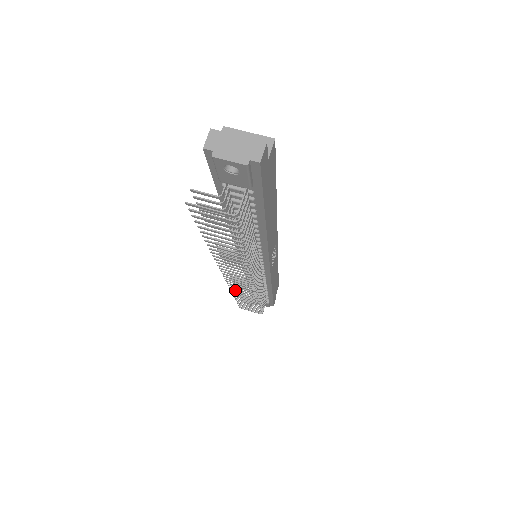
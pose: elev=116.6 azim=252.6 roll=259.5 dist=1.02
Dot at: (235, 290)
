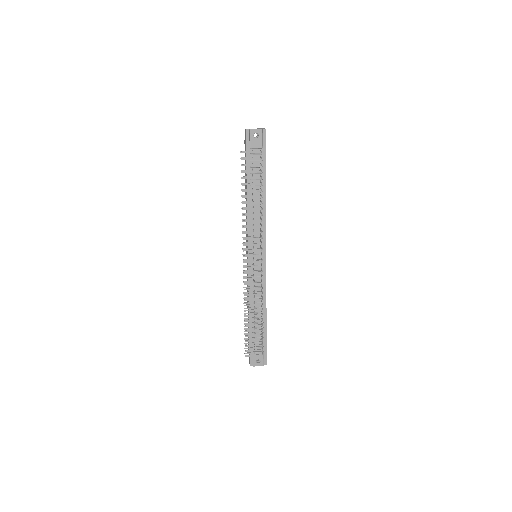
Dot at: (247, 294)
